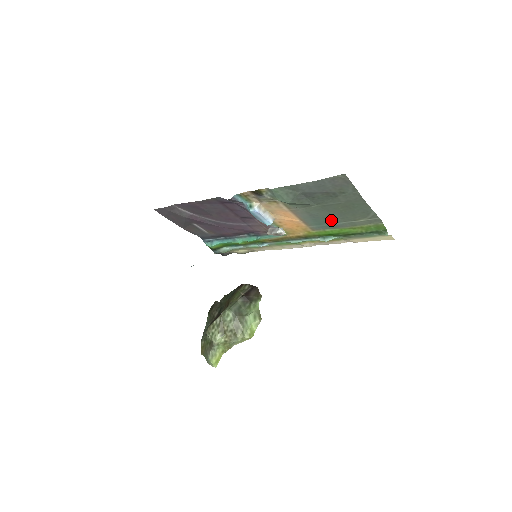
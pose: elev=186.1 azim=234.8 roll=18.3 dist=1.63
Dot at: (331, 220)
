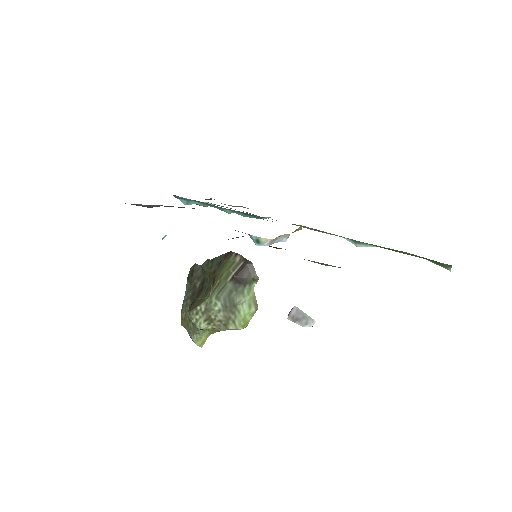
Dot at: occluded
